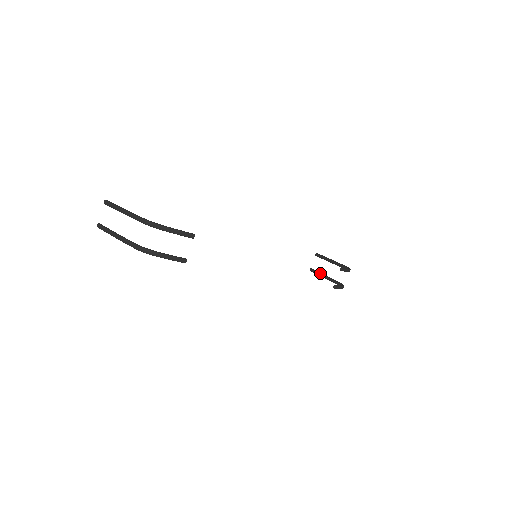
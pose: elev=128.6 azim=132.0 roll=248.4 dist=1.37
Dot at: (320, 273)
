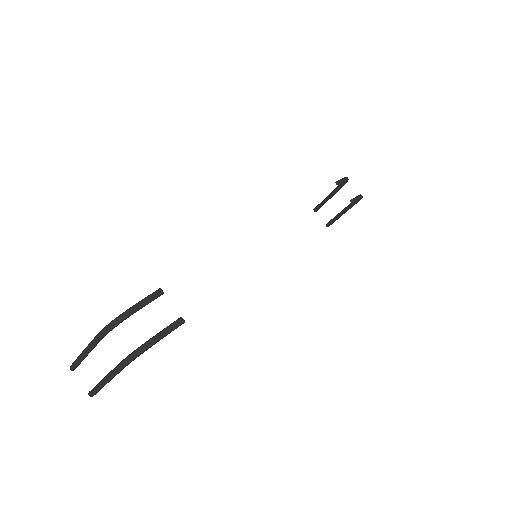
Dot at: (335, 217)
